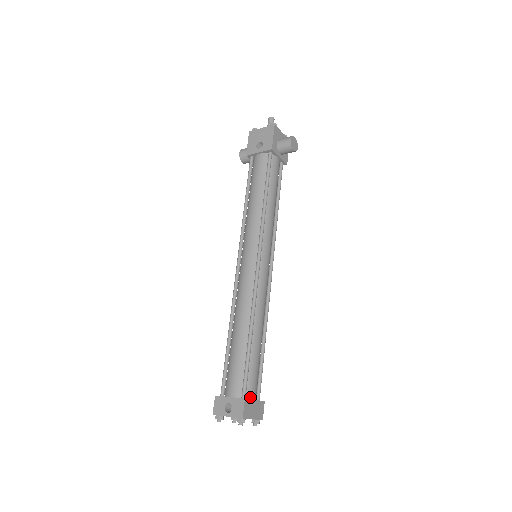
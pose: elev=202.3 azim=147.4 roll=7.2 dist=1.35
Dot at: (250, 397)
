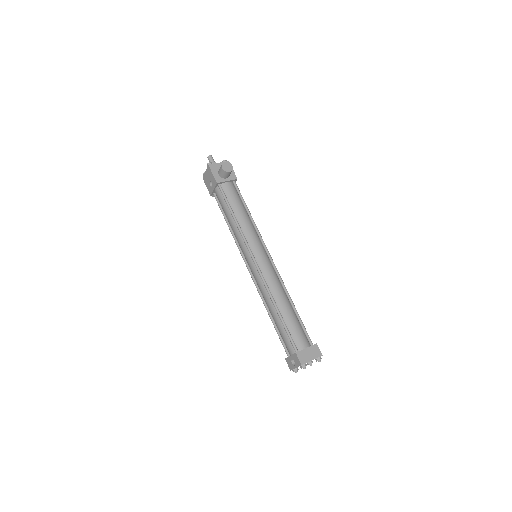
Dot at: (302, 348)
